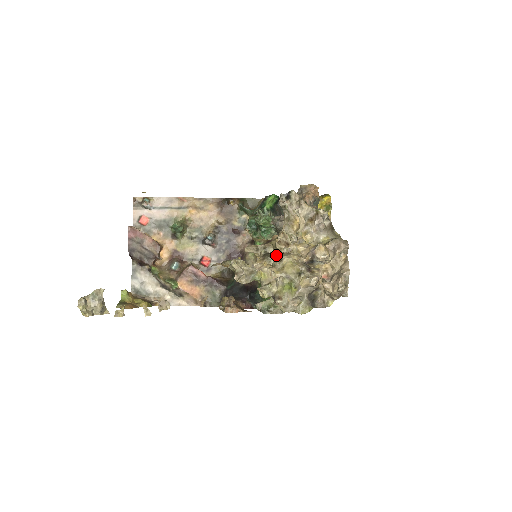
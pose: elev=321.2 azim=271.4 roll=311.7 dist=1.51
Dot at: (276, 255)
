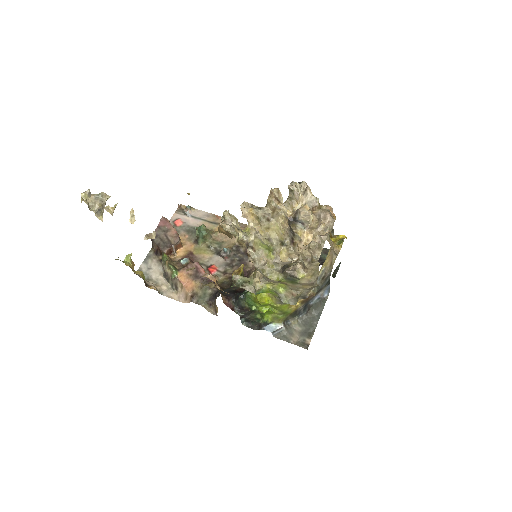
Dot at: (265, 210)
